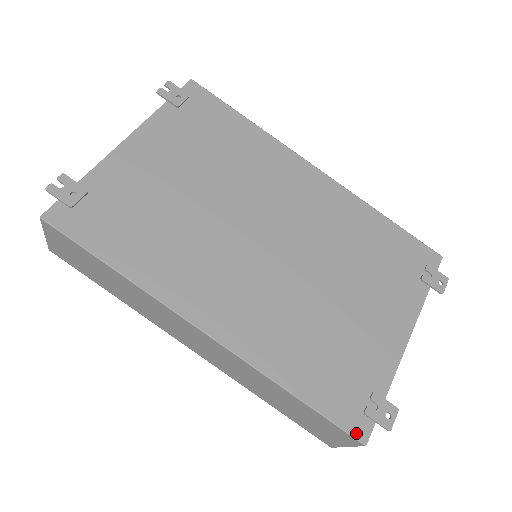
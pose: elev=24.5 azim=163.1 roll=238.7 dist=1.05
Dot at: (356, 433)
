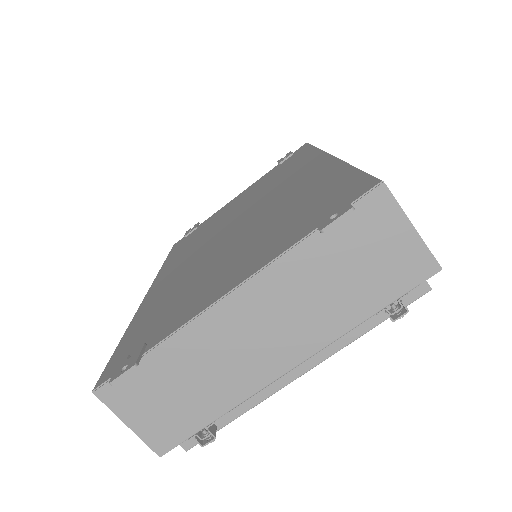
Dot at: (102, 377)
